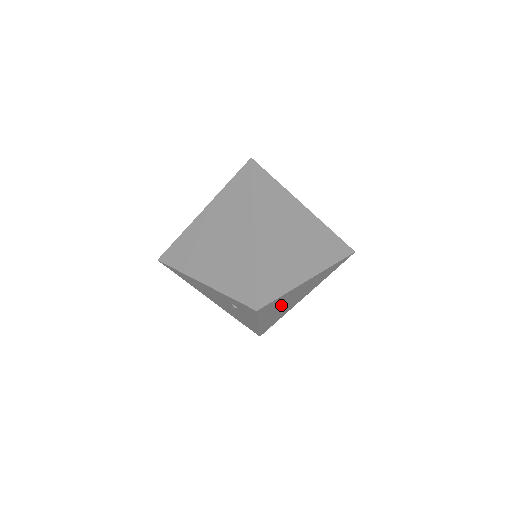
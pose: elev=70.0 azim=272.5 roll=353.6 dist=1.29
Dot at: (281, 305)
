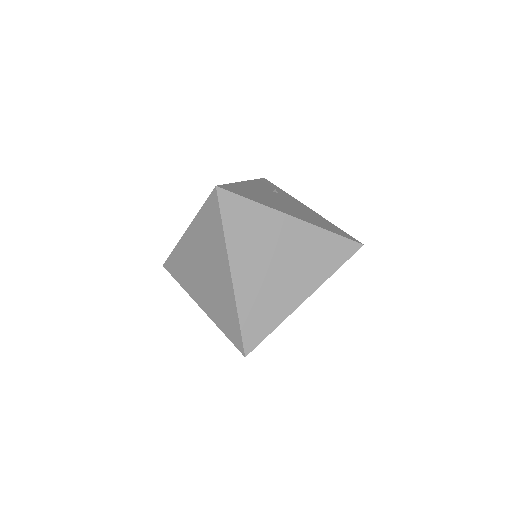
Dot at: occluded
